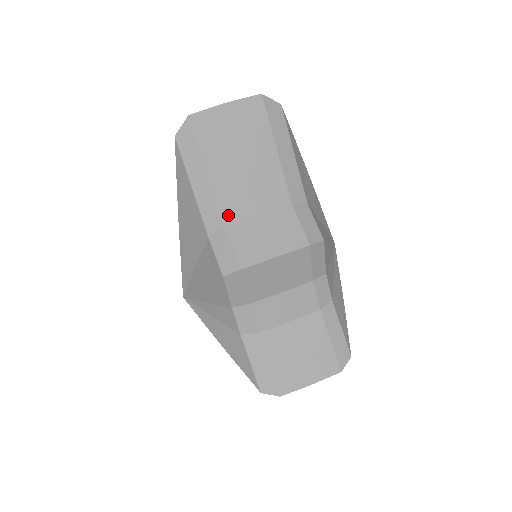
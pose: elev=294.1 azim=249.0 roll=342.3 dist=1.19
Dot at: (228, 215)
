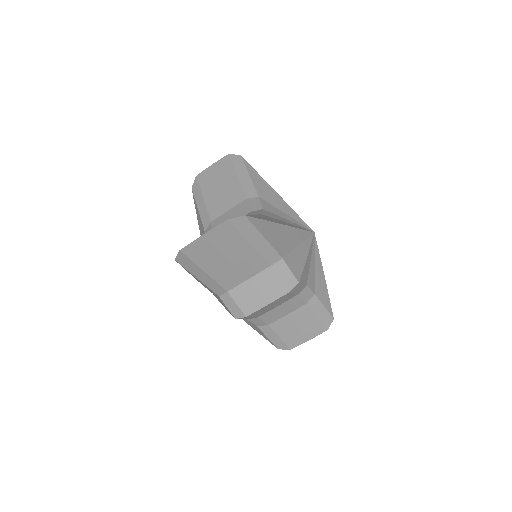
Dot at: (228, 286)
